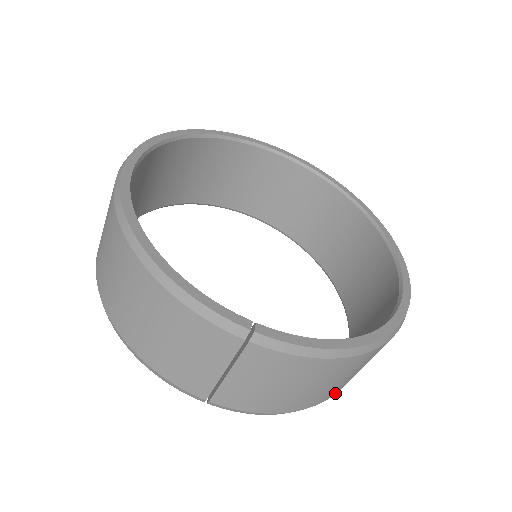
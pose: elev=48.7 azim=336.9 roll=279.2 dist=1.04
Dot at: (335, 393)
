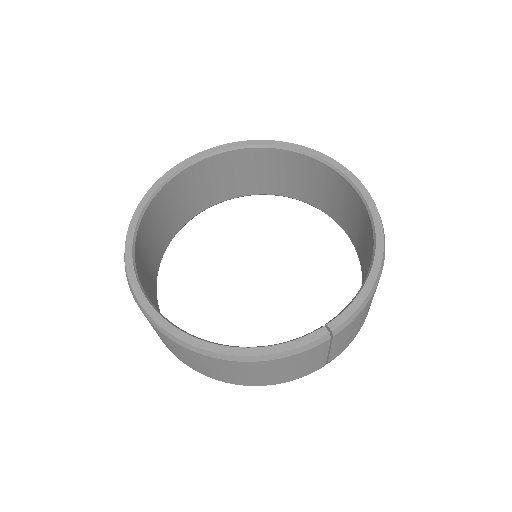
Dot at: occluded
